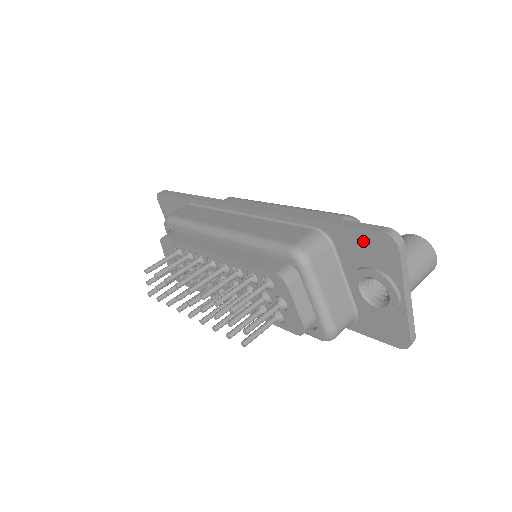
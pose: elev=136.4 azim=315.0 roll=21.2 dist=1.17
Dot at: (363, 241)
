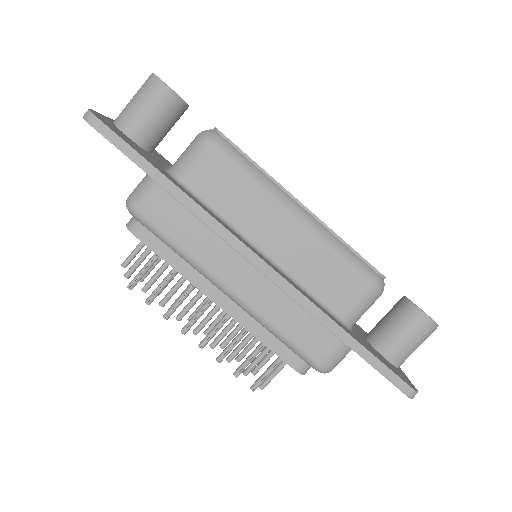
Dot at: occluded
